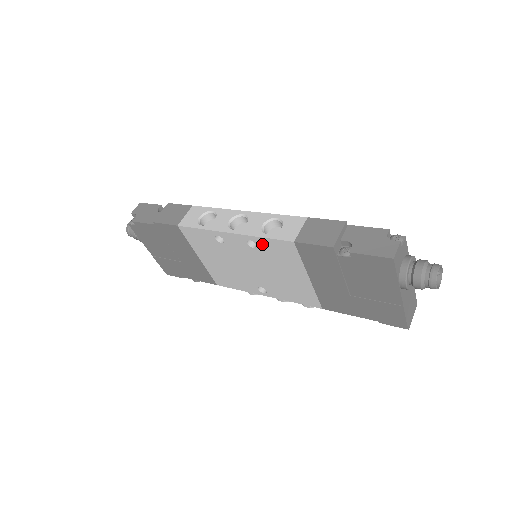
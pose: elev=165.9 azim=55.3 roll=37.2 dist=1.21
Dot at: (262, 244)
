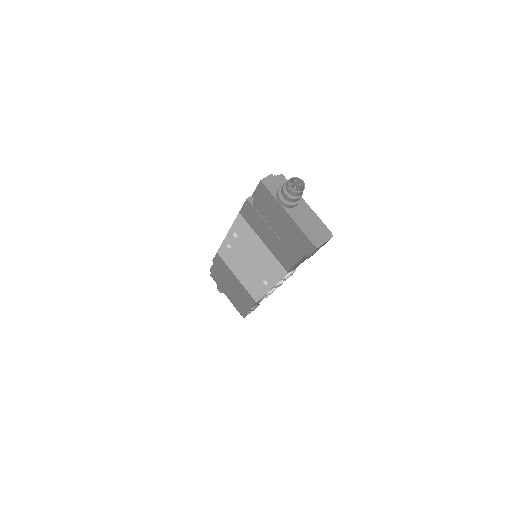
Dot at: (237, 230)
